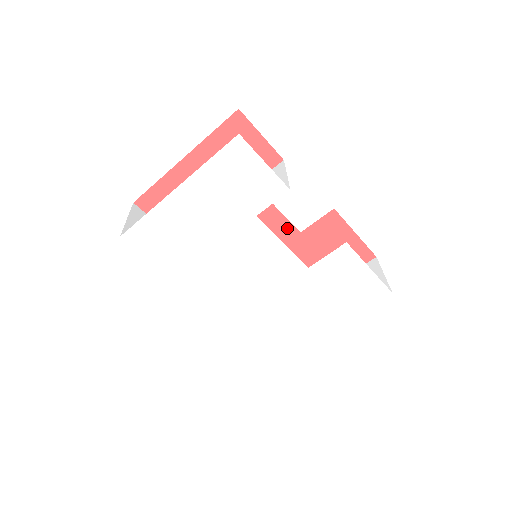
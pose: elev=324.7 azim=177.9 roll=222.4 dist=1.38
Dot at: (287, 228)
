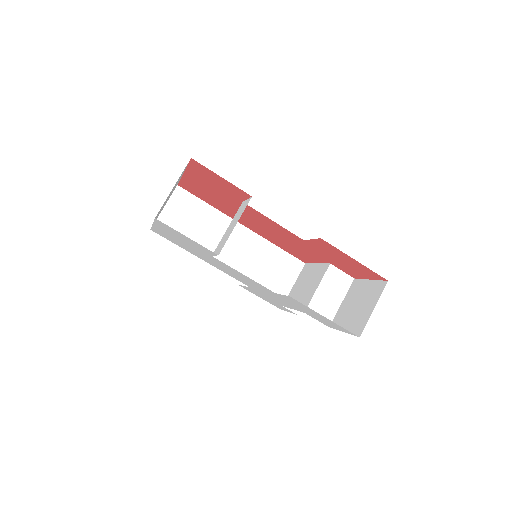
Dot at: (291, 234)
